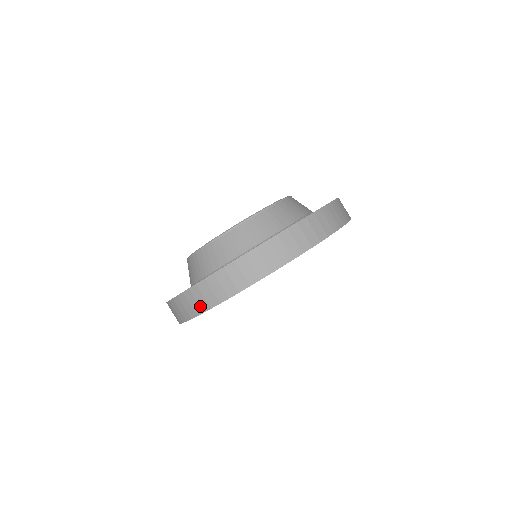
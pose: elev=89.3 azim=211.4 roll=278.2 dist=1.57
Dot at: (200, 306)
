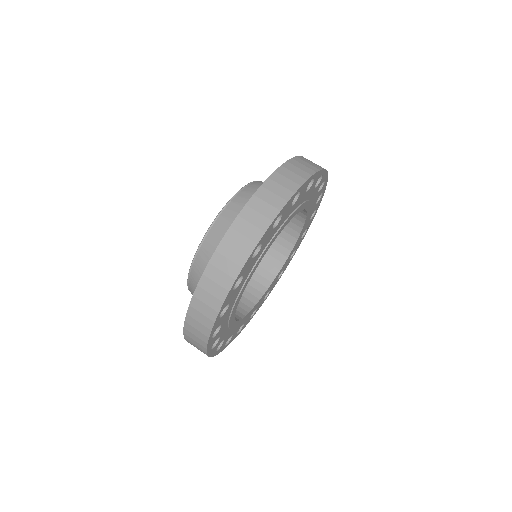
Dot at: (281, 197)
